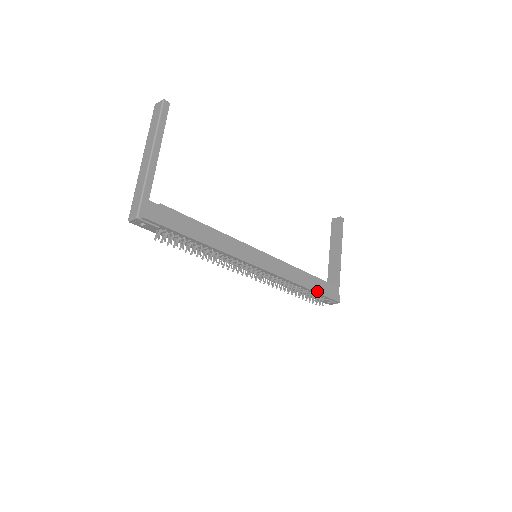
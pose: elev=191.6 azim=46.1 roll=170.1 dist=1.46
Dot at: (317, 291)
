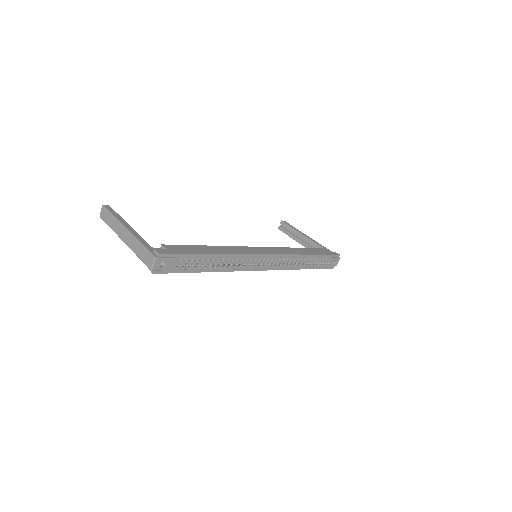
Dot at: (318, 254)
